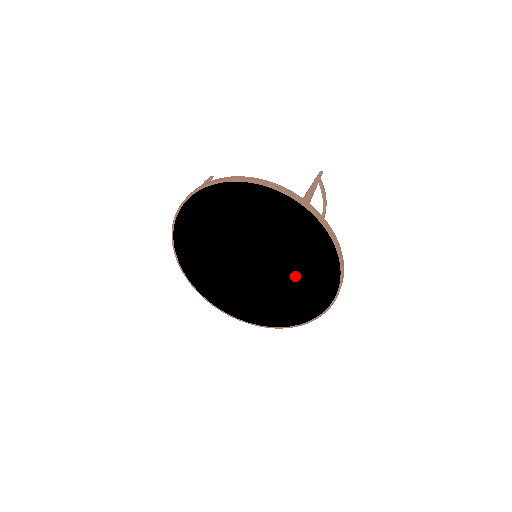
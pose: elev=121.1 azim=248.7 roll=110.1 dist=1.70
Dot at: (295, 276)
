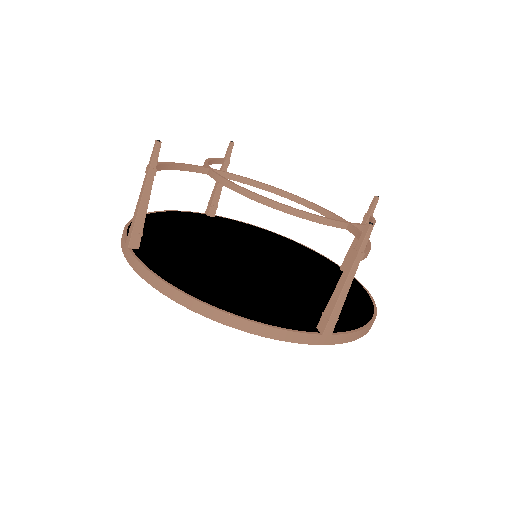
Dot at: occluded
